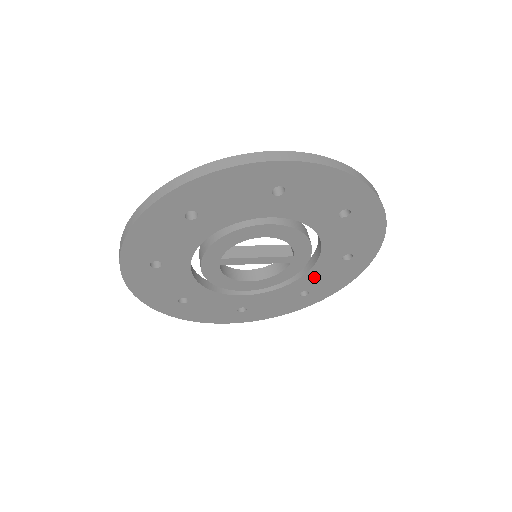
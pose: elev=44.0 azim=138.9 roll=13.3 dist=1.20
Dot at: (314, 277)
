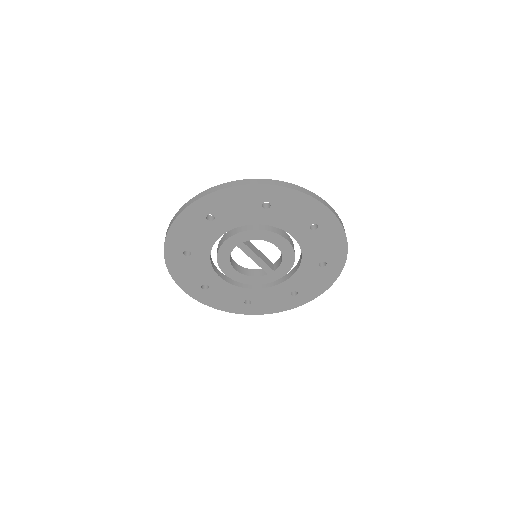
Dot at: (266, 294)
